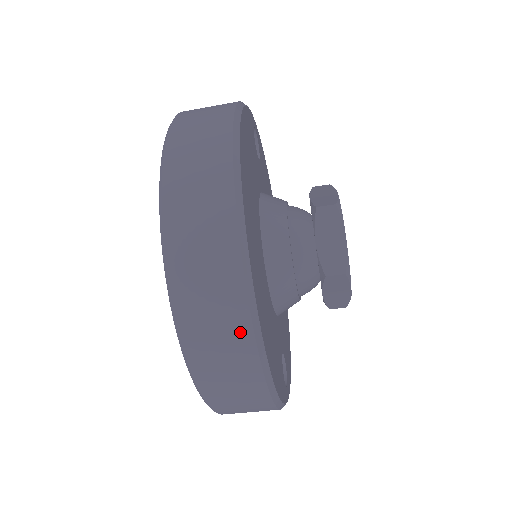
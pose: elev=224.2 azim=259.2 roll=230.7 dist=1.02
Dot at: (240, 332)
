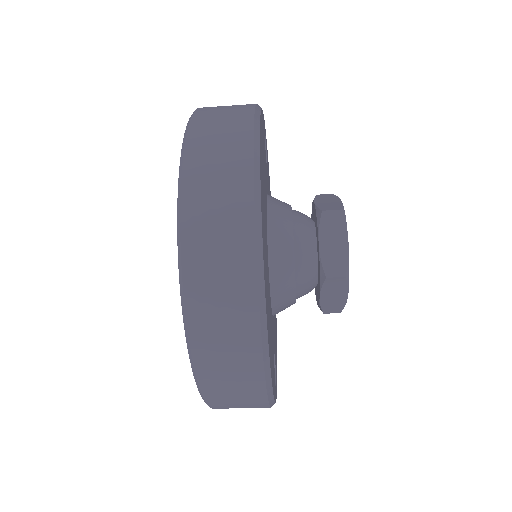
Dot at: (246, 317)
